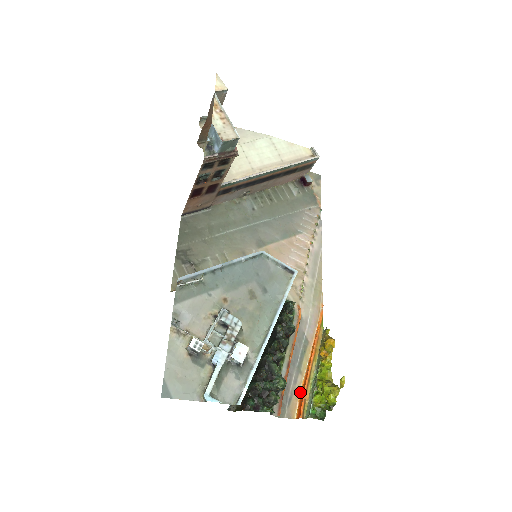
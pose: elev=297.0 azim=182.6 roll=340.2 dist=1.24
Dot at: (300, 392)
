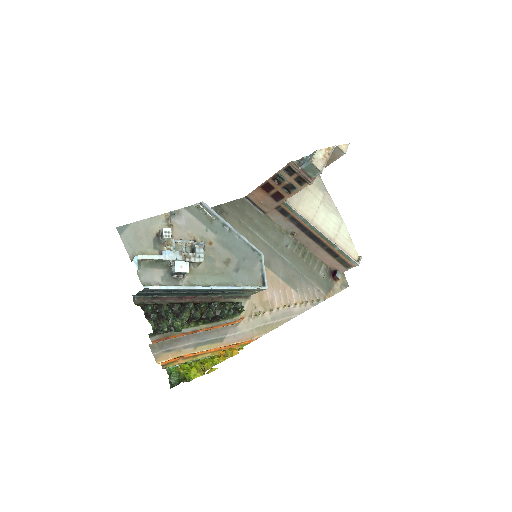
Dot at: (180, 356)
